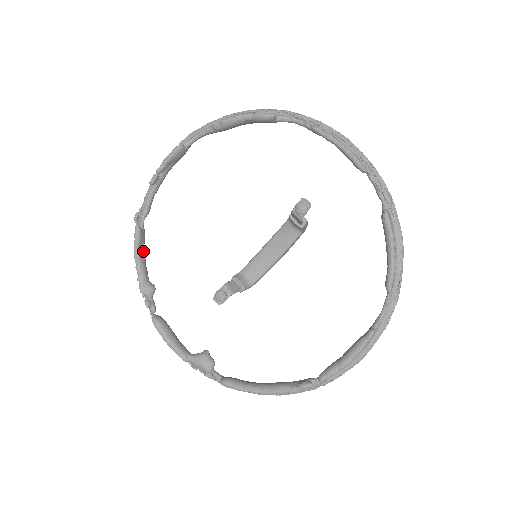
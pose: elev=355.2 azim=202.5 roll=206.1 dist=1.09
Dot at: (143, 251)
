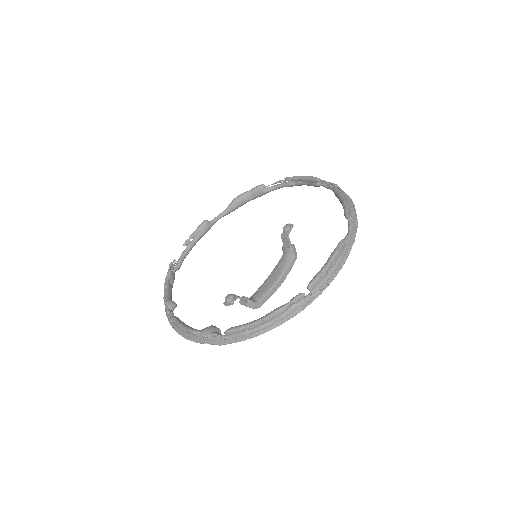
Dot at: (171, 286)
